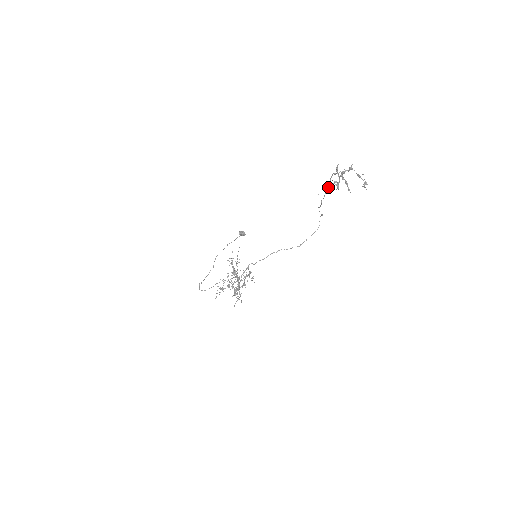
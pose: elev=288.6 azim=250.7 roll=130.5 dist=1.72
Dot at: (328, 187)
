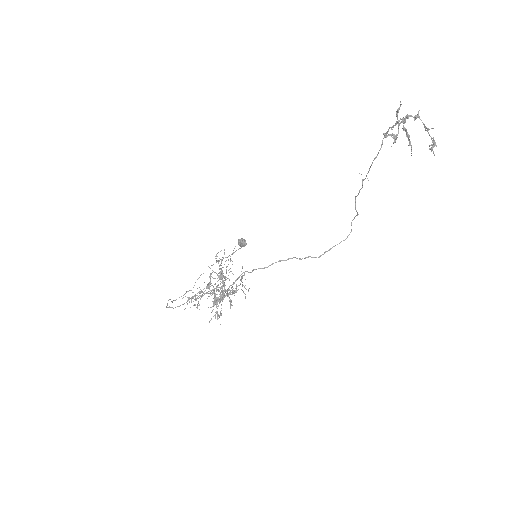
Dot at: (377, 154)
